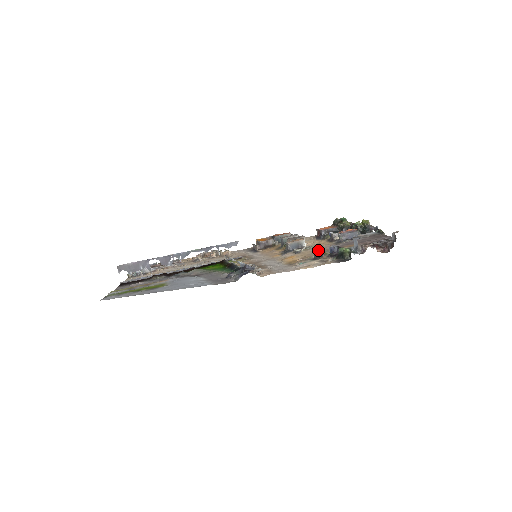
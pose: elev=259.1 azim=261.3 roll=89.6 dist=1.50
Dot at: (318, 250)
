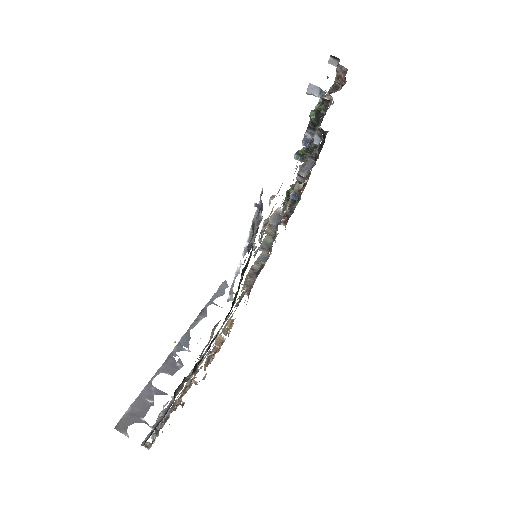
Dot at: (296, 152)
